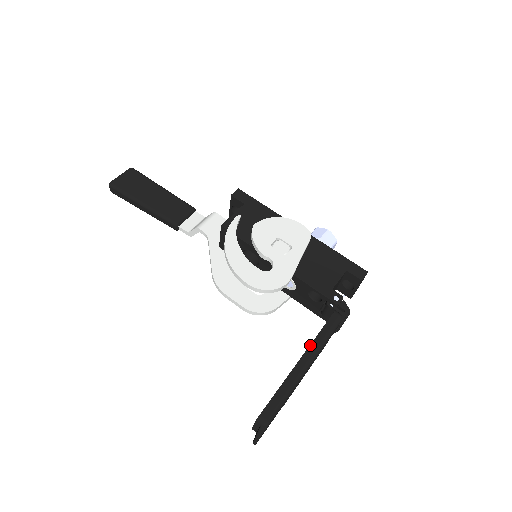
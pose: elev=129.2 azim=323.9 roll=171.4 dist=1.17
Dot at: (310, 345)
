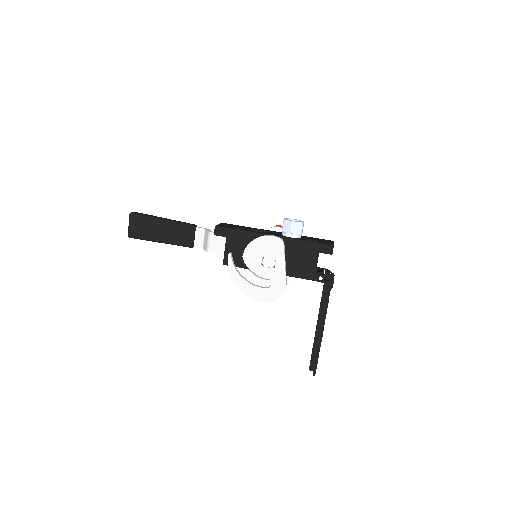
Dot at: (318, 318)
